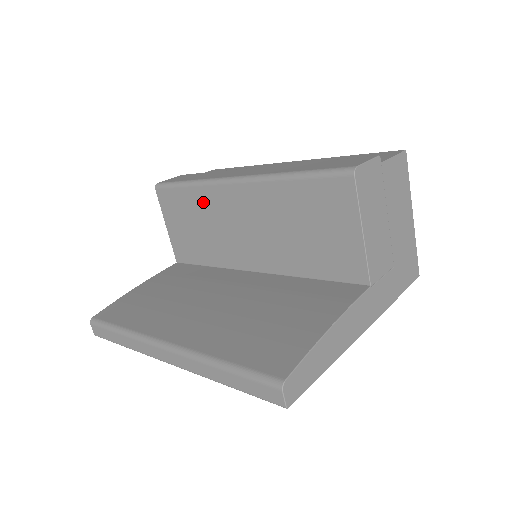
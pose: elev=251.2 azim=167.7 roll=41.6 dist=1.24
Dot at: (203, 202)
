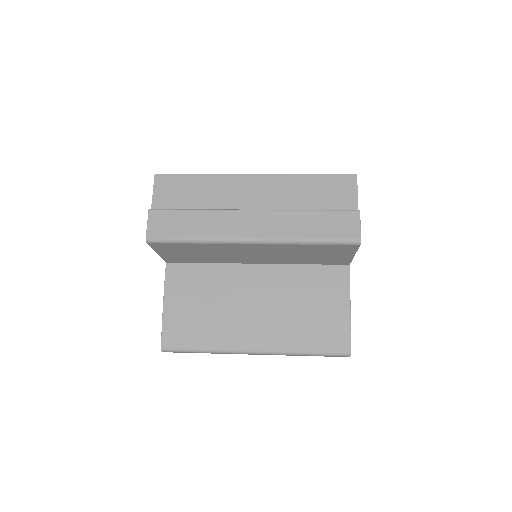
Dot at: (212, 248)
